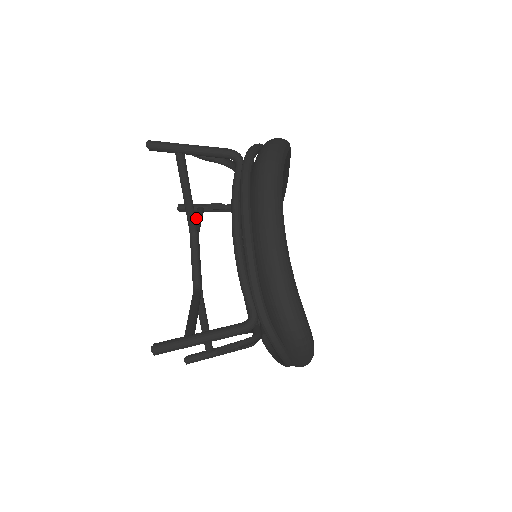
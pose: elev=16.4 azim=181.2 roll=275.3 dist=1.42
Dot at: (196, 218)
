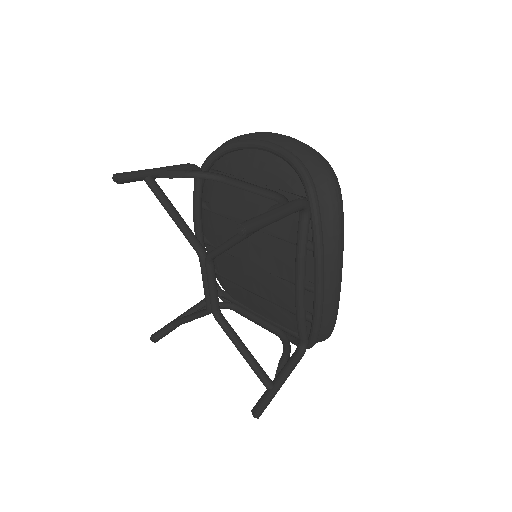
Dot at: (175, 214)
